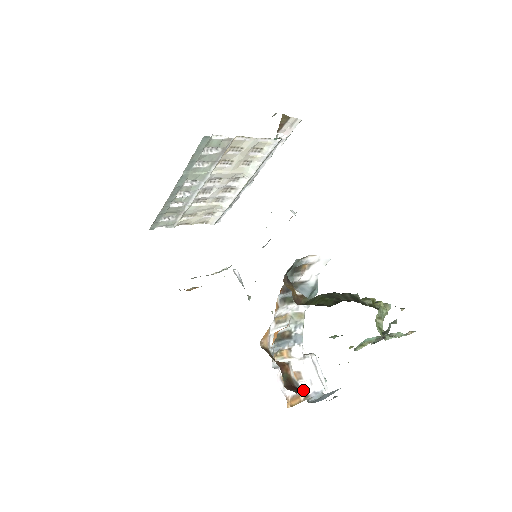
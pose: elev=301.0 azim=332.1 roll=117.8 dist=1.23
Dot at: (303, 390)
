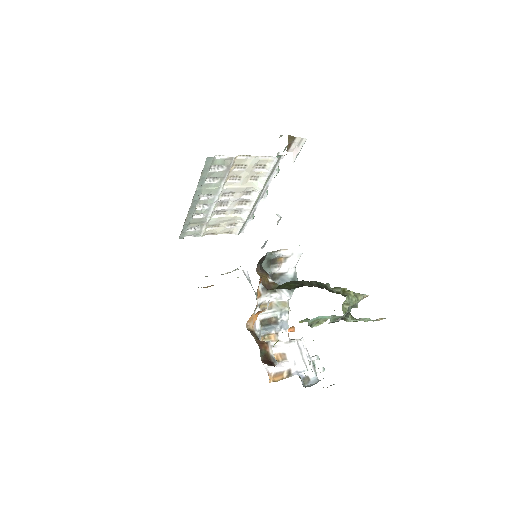
Dot at: (286, 369)
